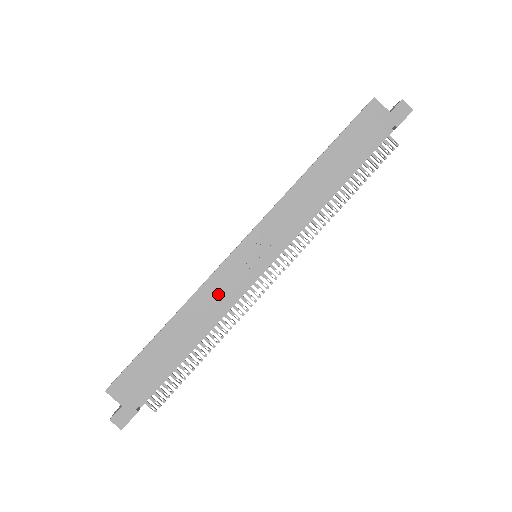
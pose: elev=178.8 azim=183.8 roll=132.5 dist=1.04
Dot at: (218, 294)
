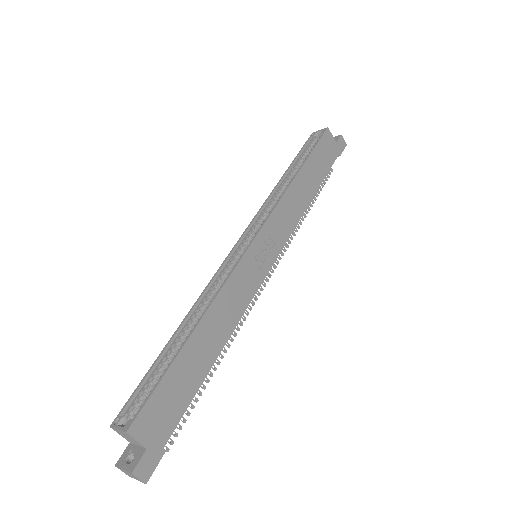
Dot at: (238, 294)
